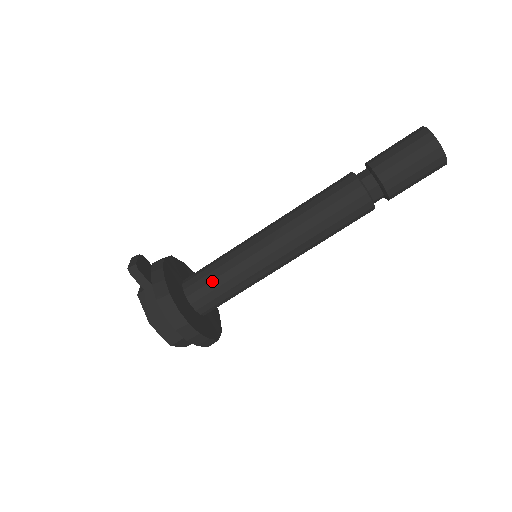
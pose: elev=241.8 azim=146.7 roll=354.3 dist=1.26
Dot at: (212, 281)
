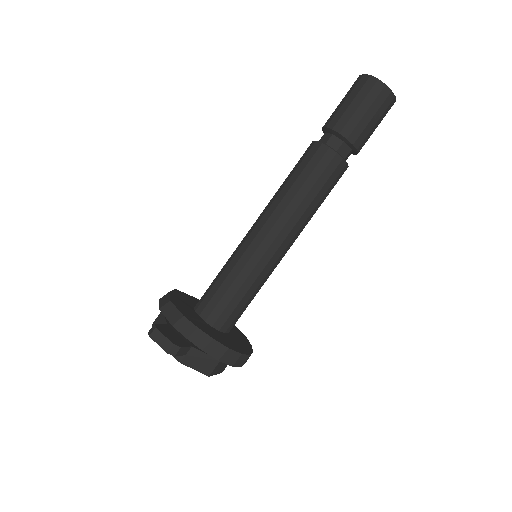
Dot at: (238, 305)
